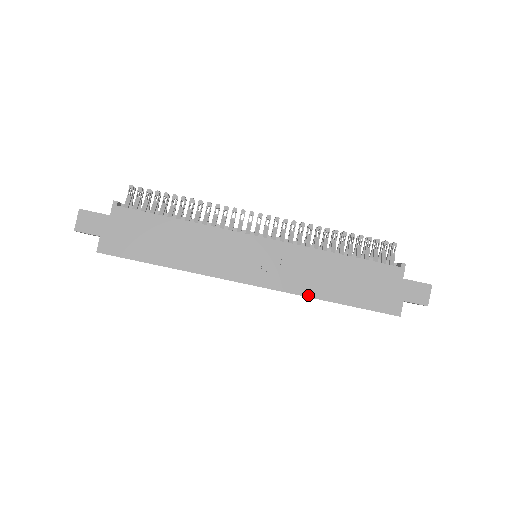
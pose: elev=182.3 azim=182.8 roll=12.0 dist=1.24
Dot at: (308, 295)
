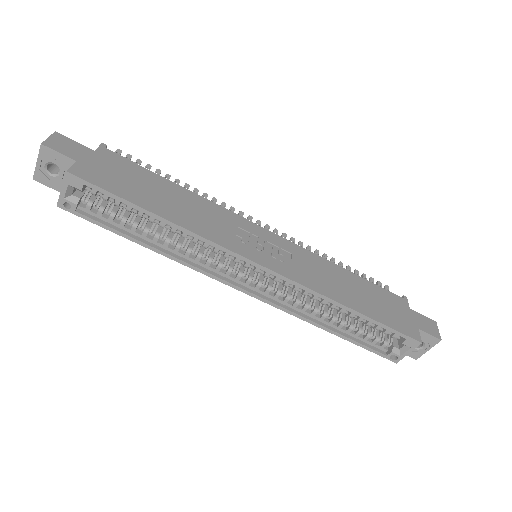
Dot at: (326, 295)
